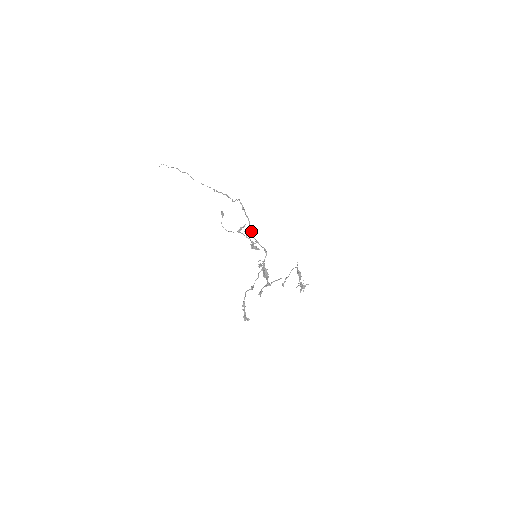
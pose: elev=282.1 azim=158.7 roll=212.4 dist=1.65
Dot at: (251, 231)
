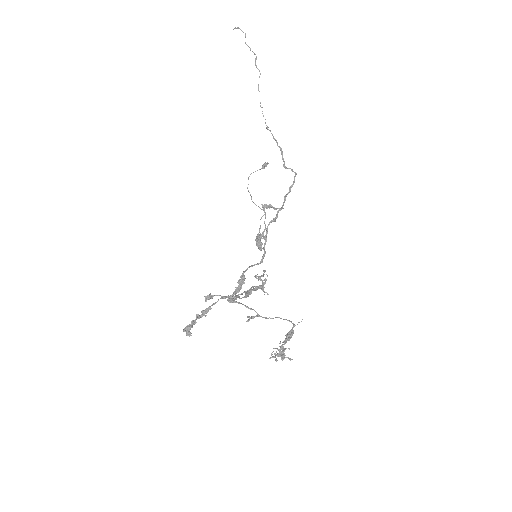
Dot at: (273, 220)
